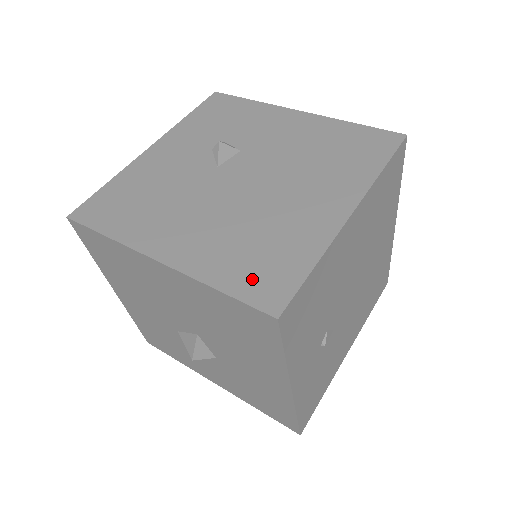
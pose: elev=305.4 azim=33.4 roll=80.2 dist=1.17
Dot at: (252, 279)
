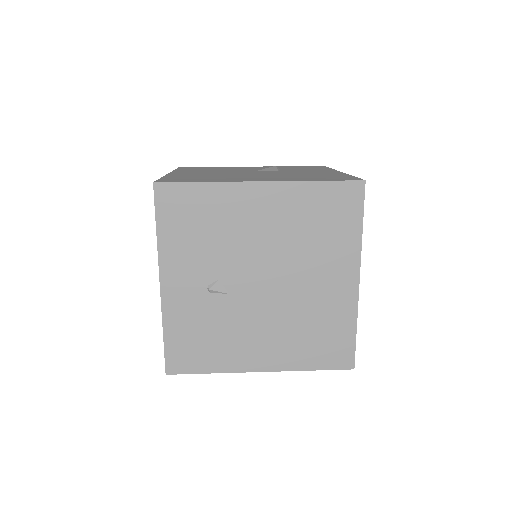
Dot at: (176, 179)
